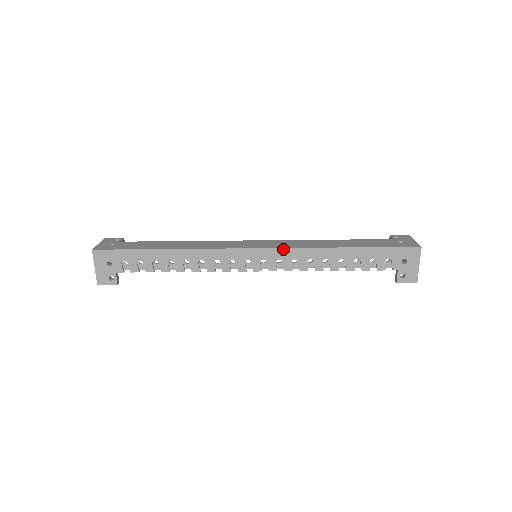
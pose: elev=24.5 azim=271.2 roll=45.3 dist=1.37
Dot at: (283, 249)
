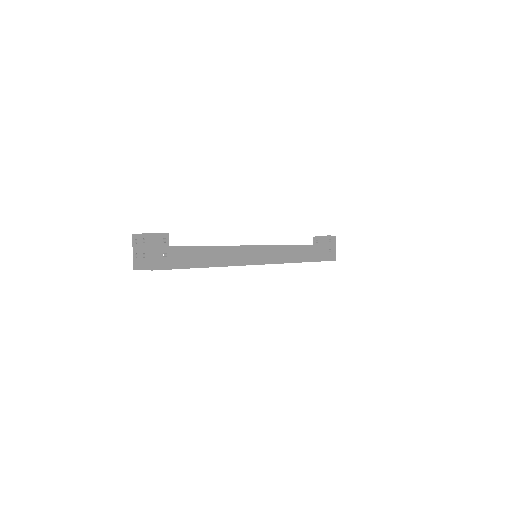
Dot at: occluded
